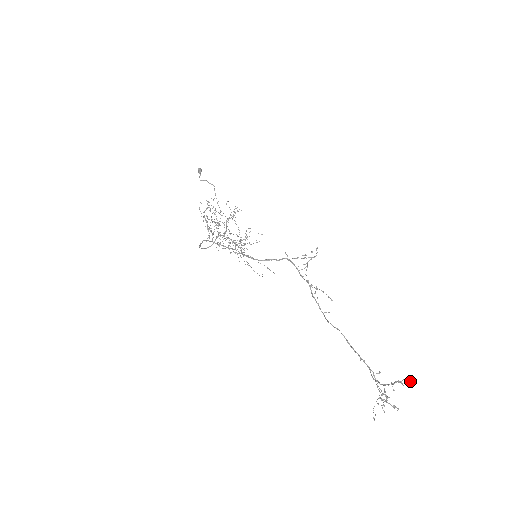
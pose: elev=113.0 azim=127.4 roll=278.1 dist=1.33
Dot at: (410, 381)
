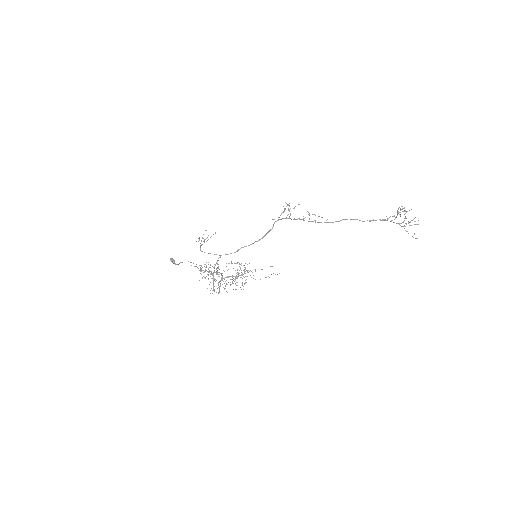
Dot at: (404, 208)
